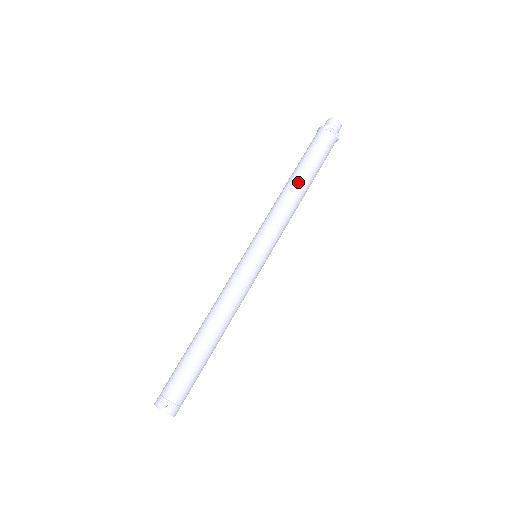
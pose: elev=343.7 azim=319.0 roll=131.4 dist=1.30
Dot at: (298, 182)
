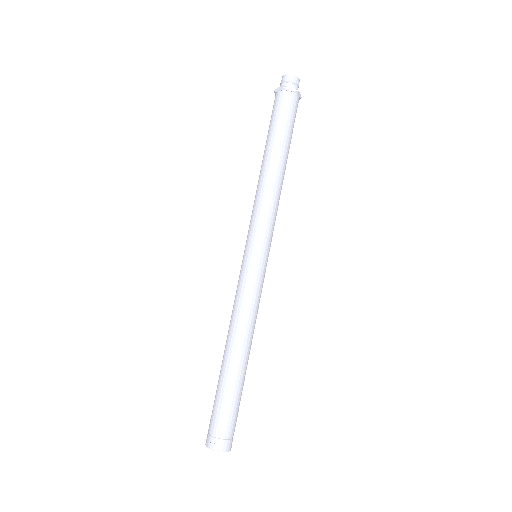
Dot at: (266, 160)
